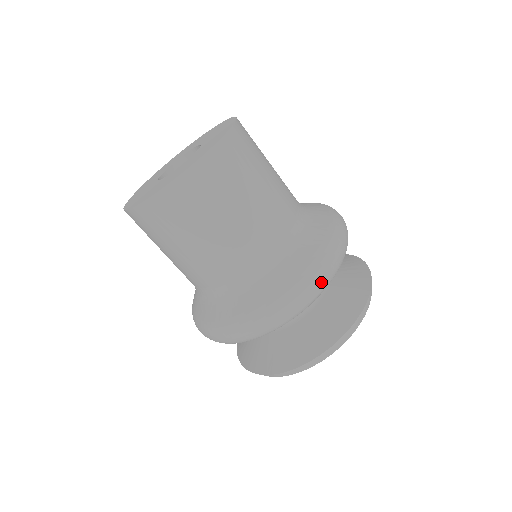
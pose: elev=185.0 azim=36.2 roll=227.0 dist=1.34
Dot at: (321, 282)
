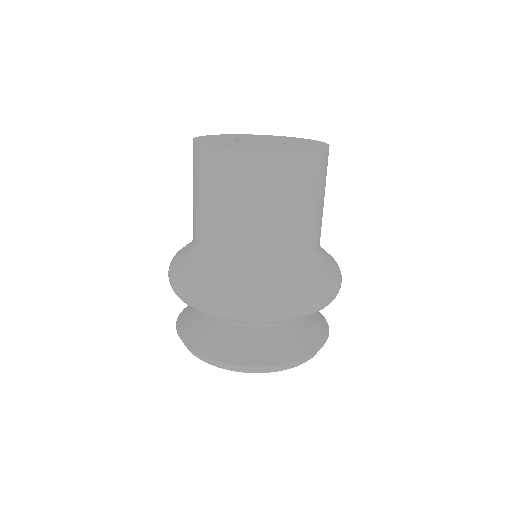
Dot at: (214, 309)
